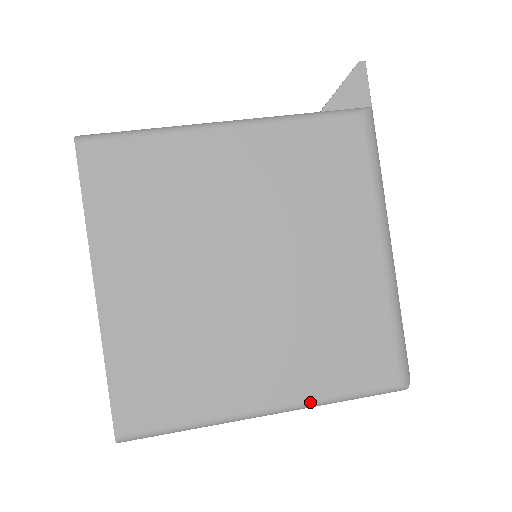
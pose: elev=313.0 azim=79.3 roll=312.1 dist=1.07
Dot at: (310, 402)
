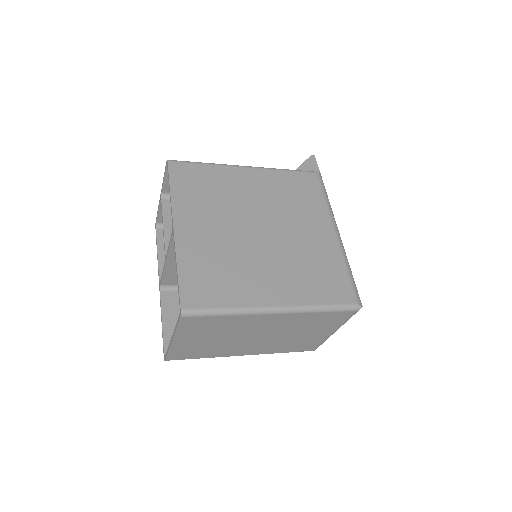
Dot at: (303, 306)
